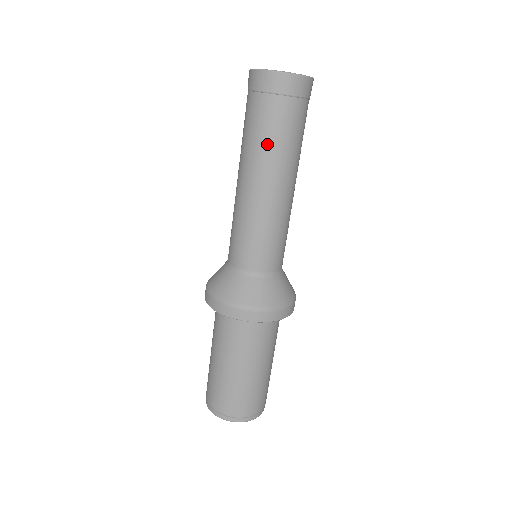
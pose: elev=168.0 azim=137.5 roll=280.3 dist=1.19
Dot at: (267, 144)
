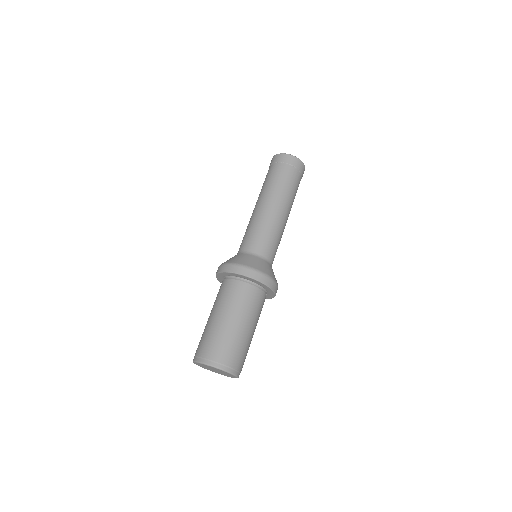
Dot at: (278, 185)
